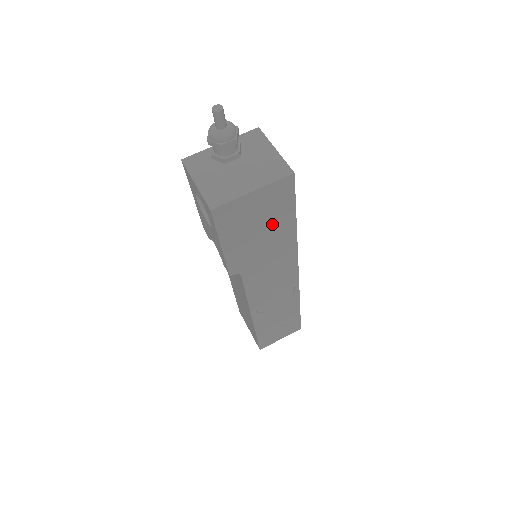
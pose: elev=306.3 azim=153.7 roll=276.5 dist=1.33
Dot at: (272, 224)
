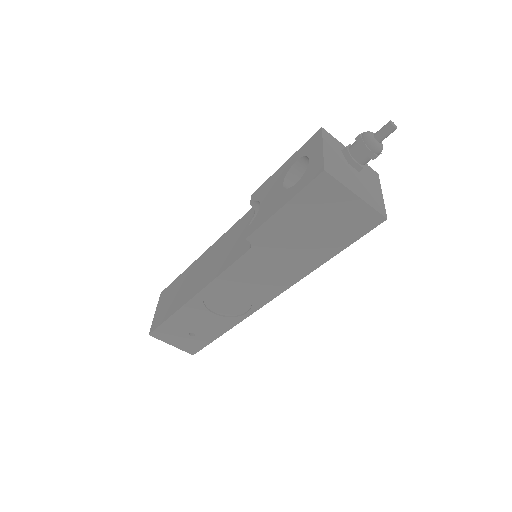
Dot at: (323, 237)
